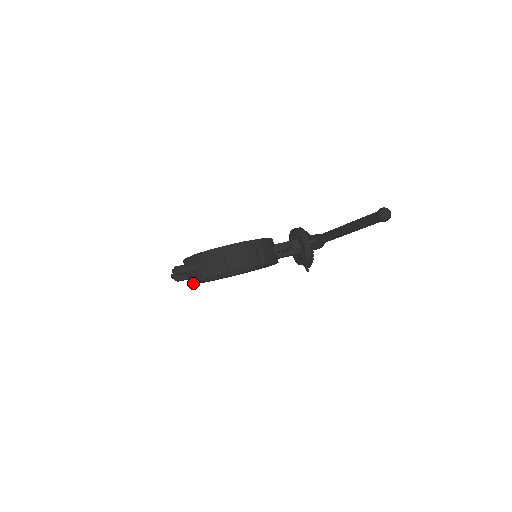
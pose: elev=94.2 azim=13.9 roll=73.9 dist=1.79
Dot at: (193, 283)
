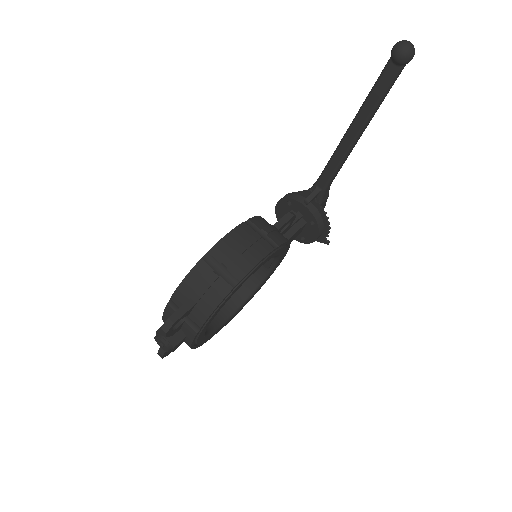
Dot at: (196, 340)
